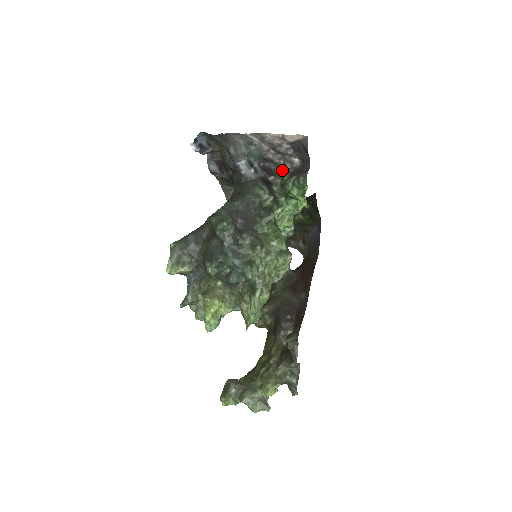
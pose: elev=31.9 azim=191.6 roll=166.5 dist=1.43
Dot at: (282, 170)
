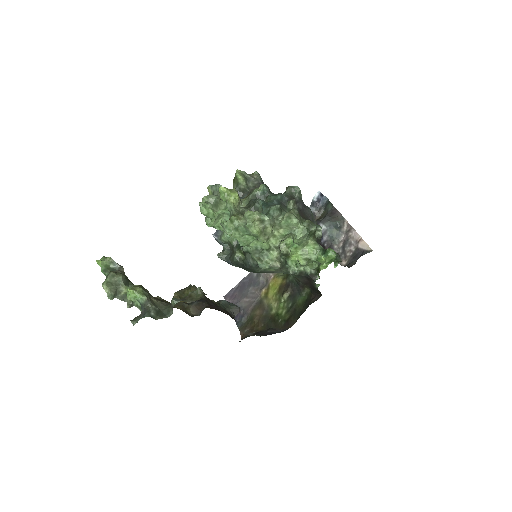
Dot at: occluded
